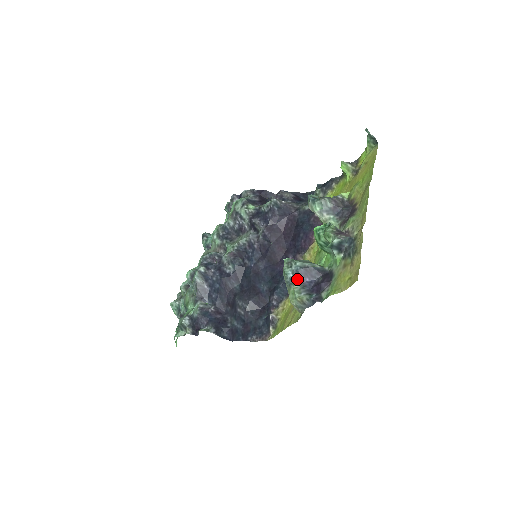
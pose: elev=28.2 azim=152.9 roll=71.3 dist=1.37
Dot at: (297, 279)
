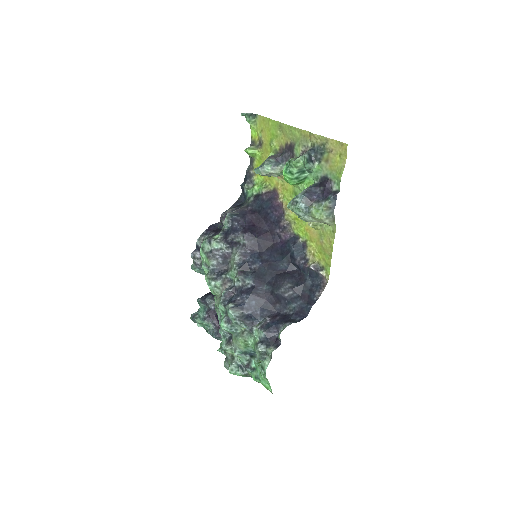
Dot at: (309, 202)
